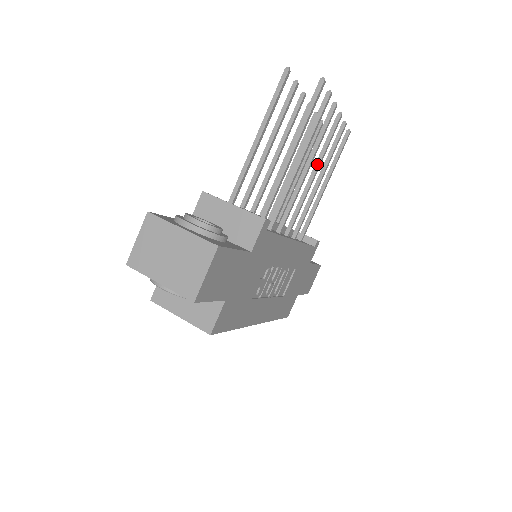
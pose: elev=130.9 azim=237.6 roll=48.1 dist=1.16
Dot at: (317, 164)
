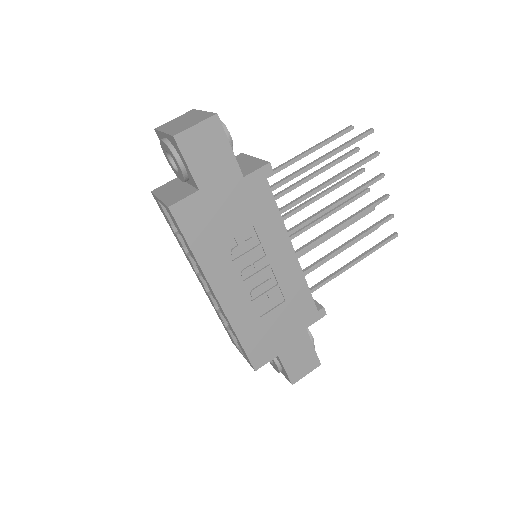
Dot at: (349, 218)
